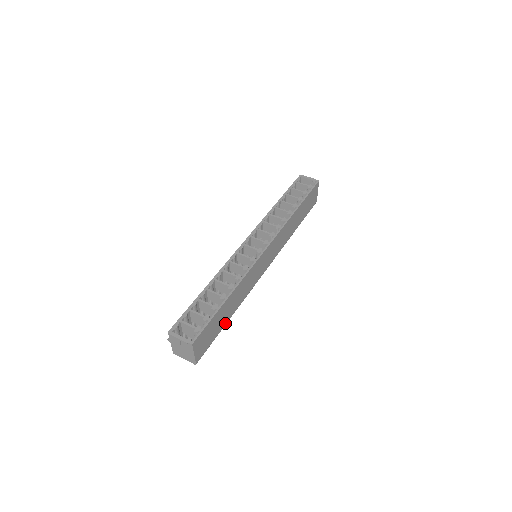
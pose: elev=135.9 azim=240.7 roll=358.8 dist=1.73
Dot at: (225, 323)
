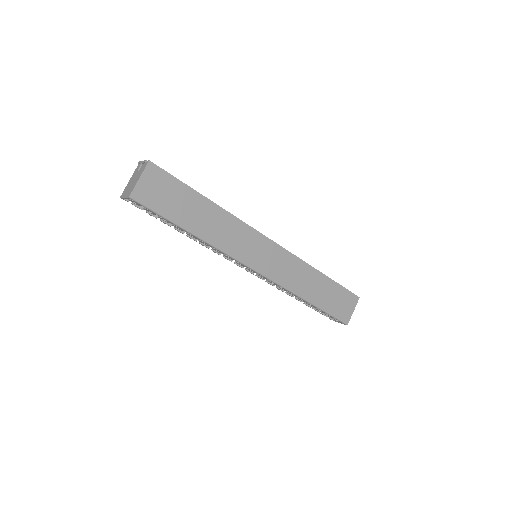
Dot at: (184, 225)
